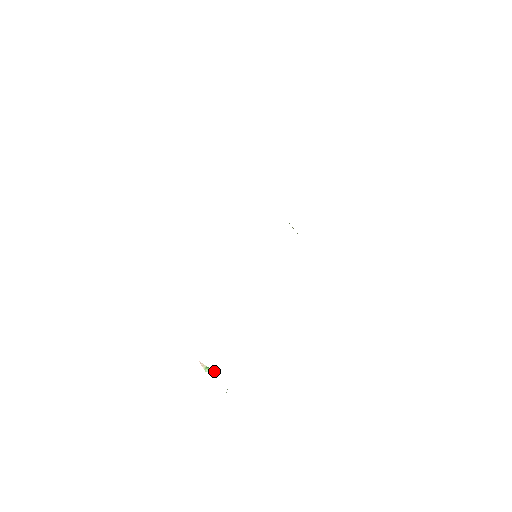
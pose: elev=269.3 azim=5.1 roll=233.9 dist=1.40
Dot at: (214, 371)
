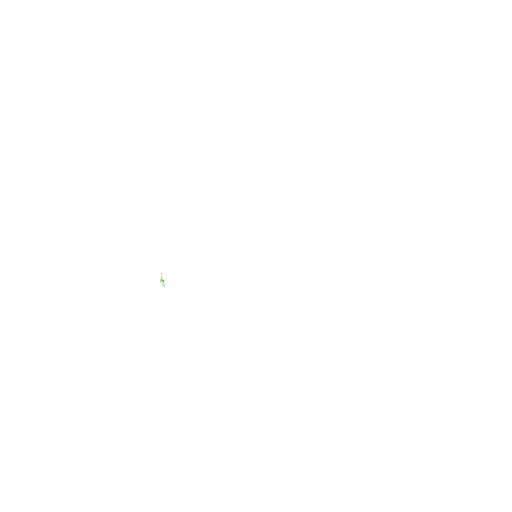
Dot at: occluded
